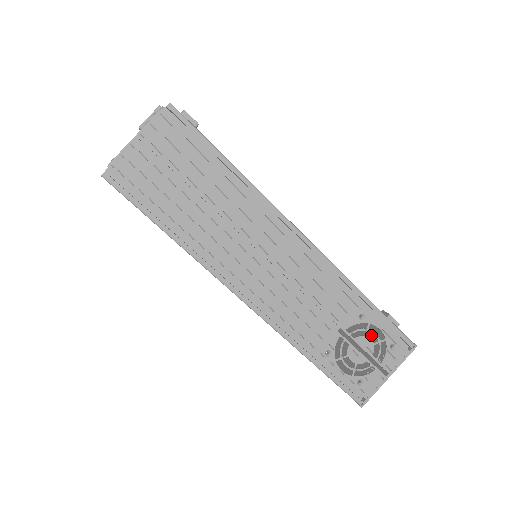
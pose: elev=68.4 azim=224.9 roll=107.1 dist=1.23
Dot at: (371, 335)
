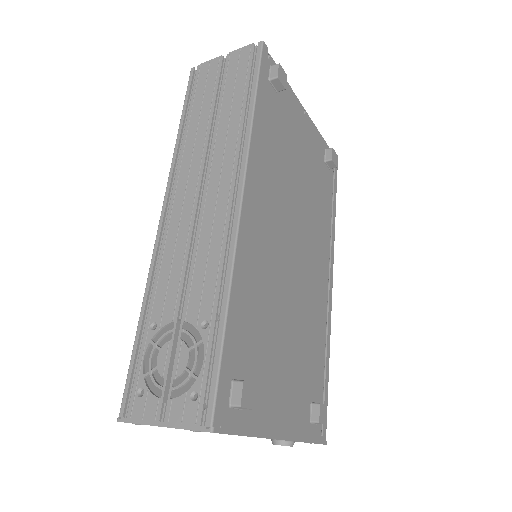
Dot at: occluded
